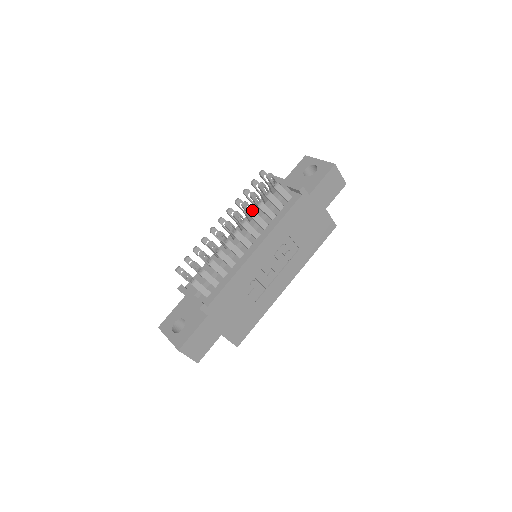
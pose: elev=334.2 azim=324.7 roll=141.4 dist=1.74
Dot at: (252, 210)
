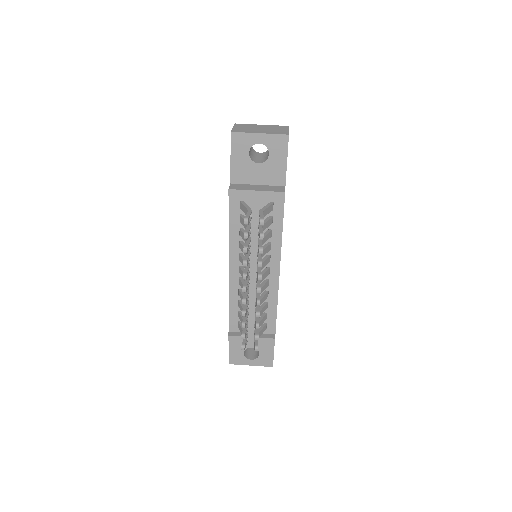
Dot at: (260, 255)
